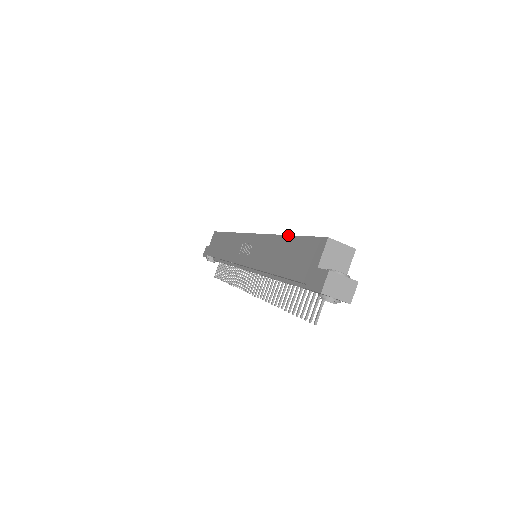
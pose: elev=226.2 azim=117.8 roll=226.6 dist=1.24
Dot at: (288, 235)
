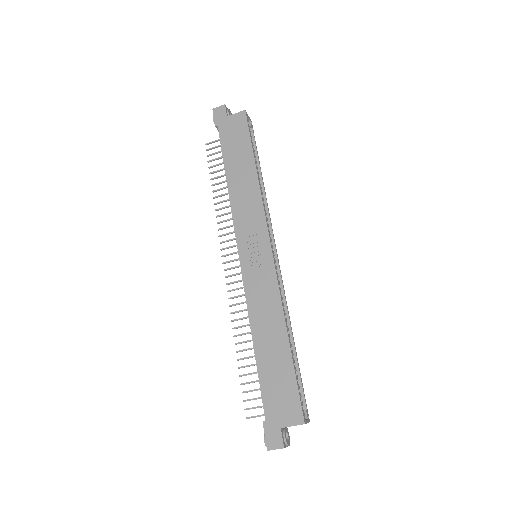
Dot at: (290, 345)
